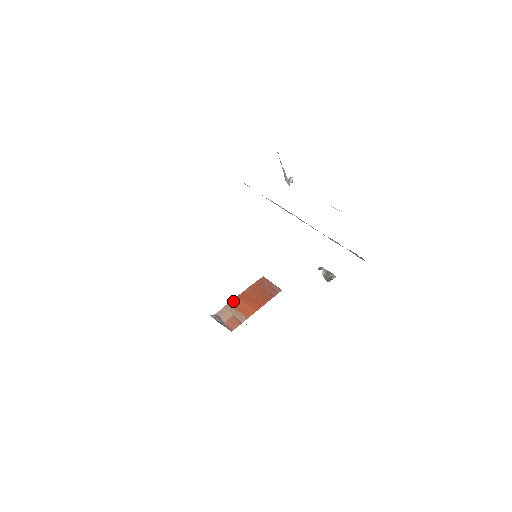
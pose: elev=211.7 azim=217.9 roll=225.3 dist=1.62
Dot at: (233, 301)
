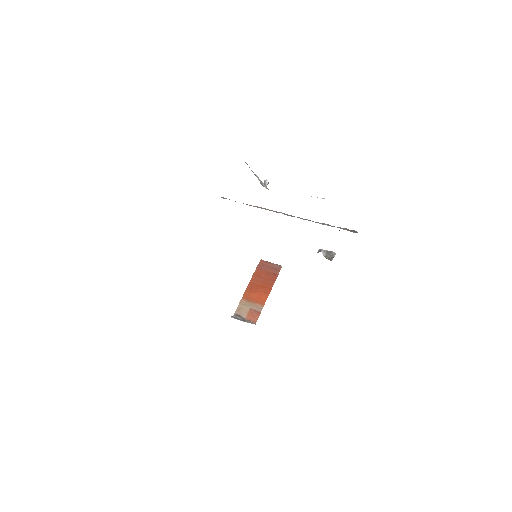
Dot at: (244, 295)
